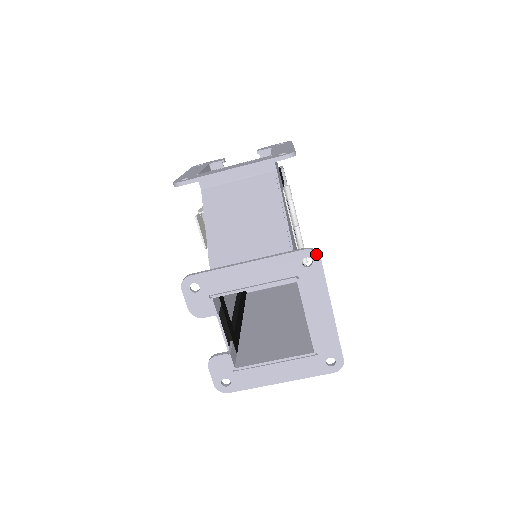
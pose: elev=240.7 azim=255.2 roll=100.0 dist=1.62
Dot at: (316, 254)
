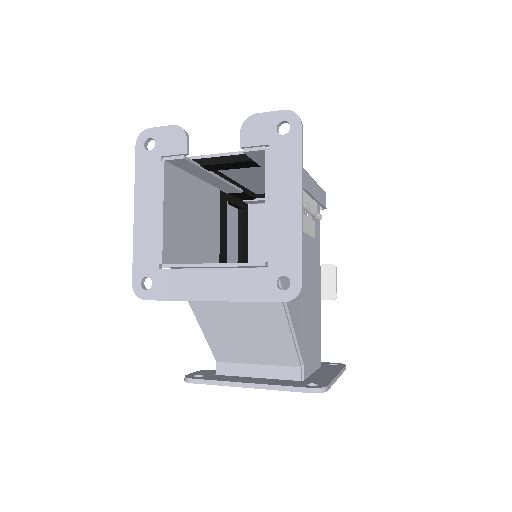
Dot at: (322, 392)
